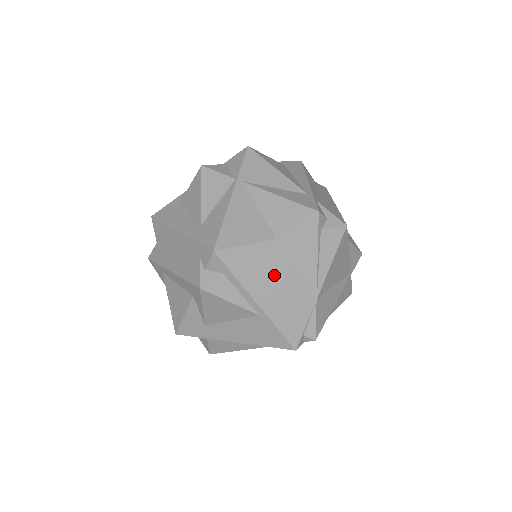
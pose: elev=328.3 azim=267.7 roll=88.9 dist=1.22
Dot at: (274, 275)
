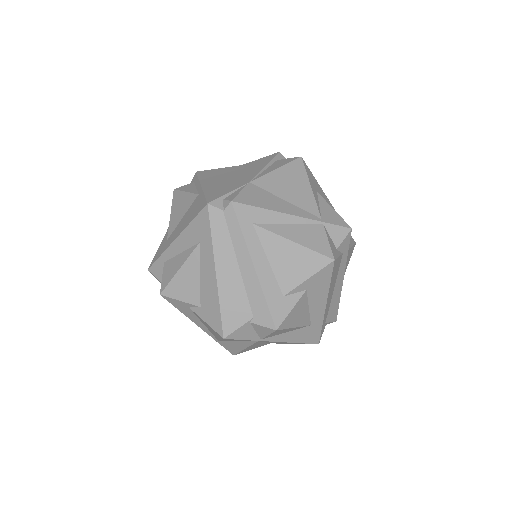
Dot at: (226, 176)
